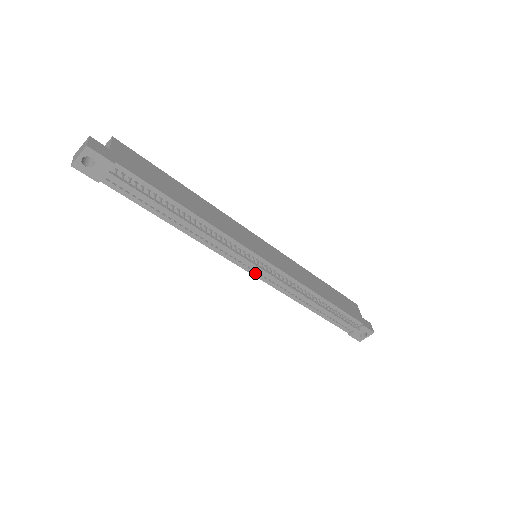
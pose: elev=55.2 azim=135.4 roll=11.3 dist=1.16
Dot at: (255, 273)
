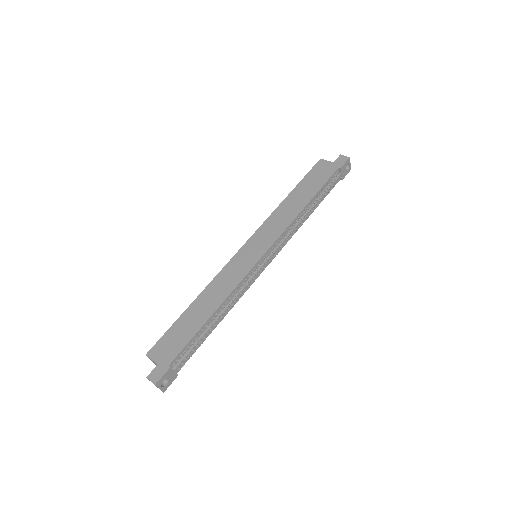
Dot at: (269, 262)
